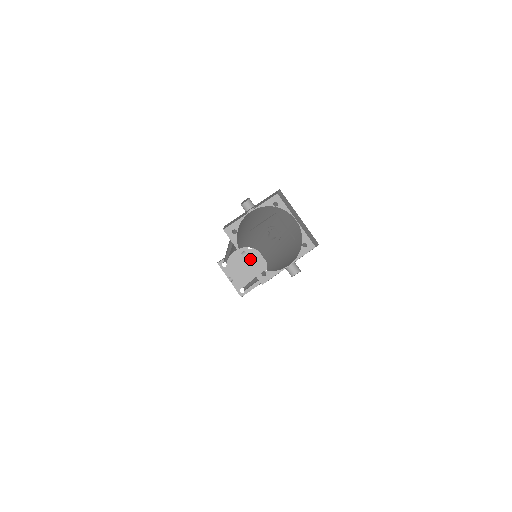
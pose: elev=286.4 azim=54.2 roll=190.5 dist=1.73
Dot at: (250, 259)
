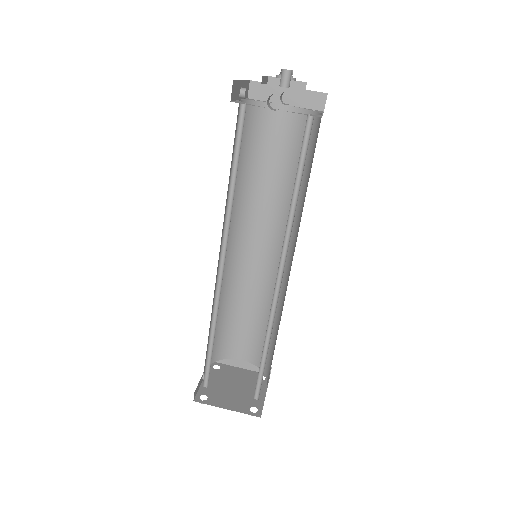
Dot at: (249, 385)
